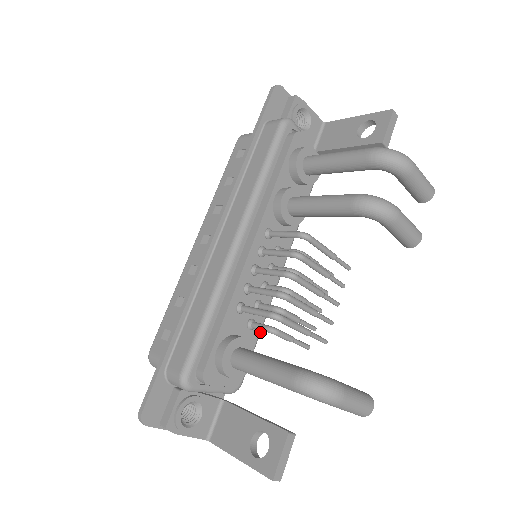
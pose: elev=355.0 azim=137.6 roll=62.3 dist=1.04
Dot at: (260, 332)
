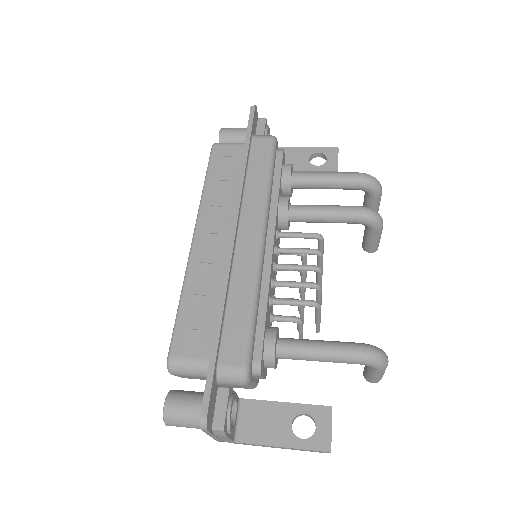
Dot at: occluded
